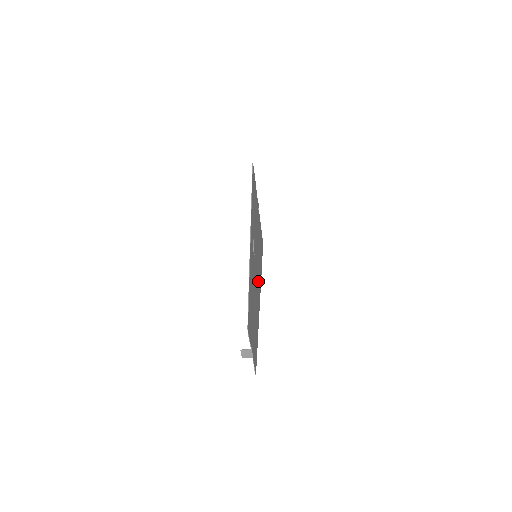
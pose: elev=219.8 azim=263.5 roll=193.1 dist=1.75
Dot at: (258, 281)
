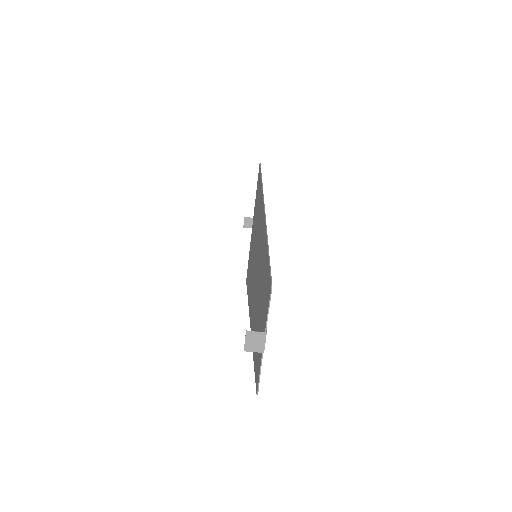
Dot at: occluded
